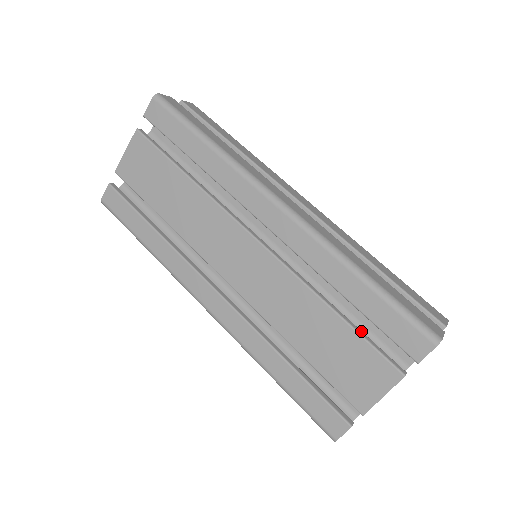
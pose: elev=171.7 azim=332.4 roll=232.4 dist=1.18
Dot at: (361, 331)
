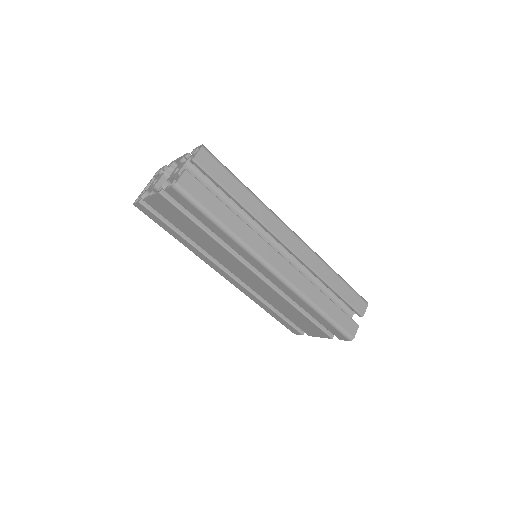
Dot at: (314, 319)
